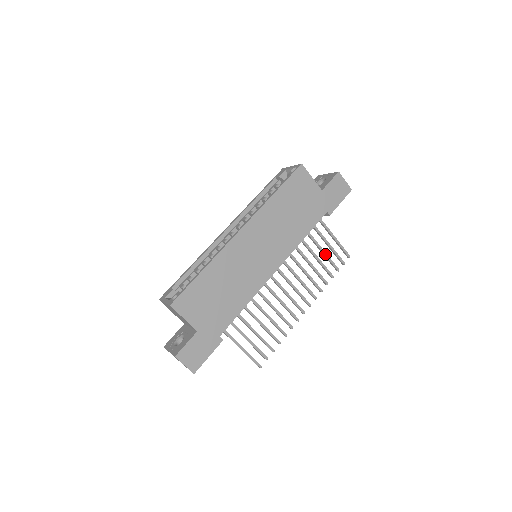
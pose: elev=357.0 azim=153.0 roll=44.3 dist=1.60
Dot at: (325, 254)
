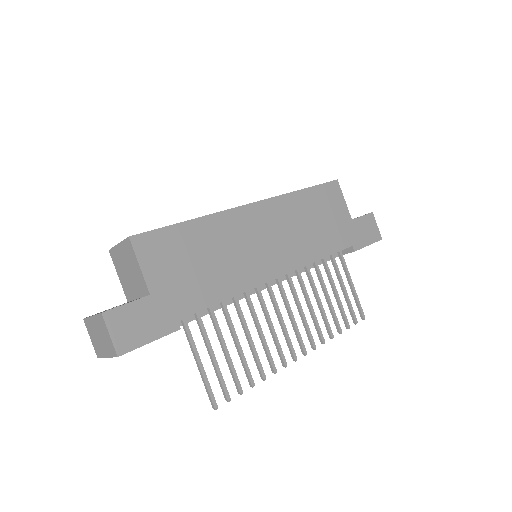
Dot at: (338, 297)
